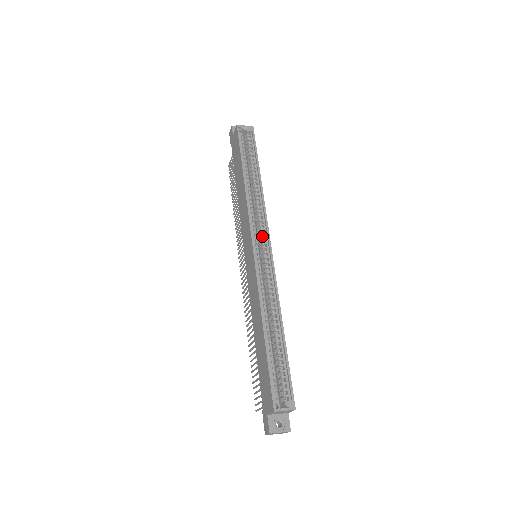
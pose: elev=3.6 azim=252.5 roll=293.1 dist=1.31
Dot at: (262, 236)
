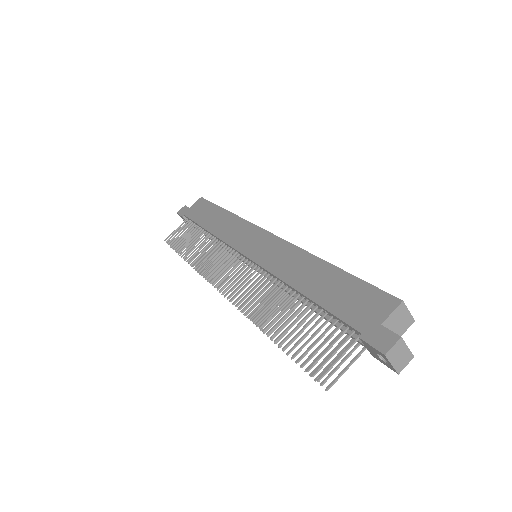
Dot at: occluded
